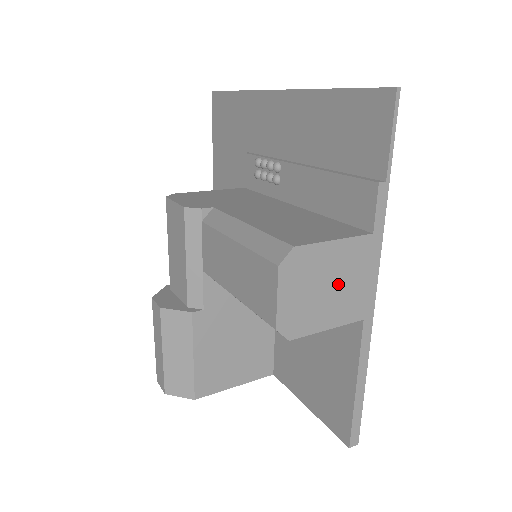
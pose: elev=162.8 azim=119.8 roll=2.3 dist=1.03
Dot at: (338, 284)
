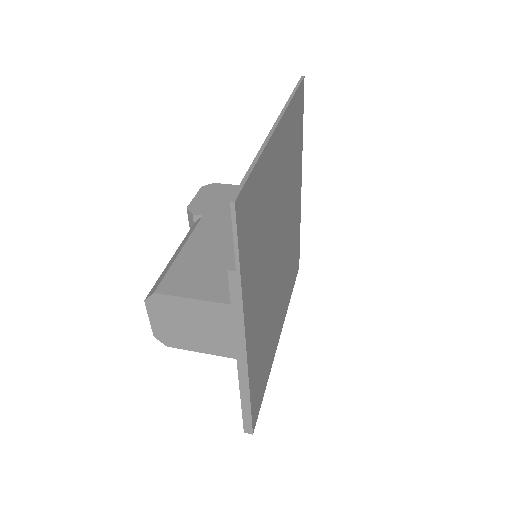
Dot at: (203, 327)
